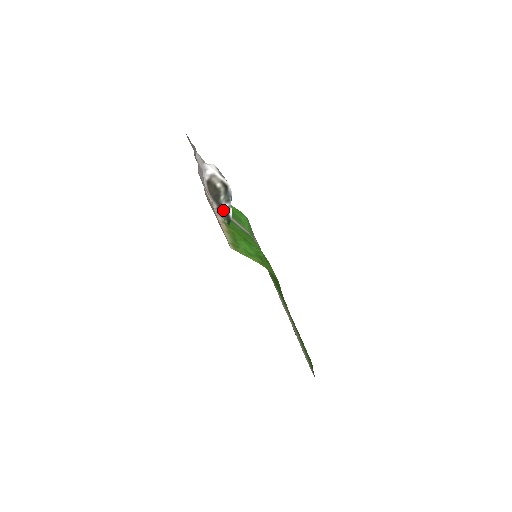
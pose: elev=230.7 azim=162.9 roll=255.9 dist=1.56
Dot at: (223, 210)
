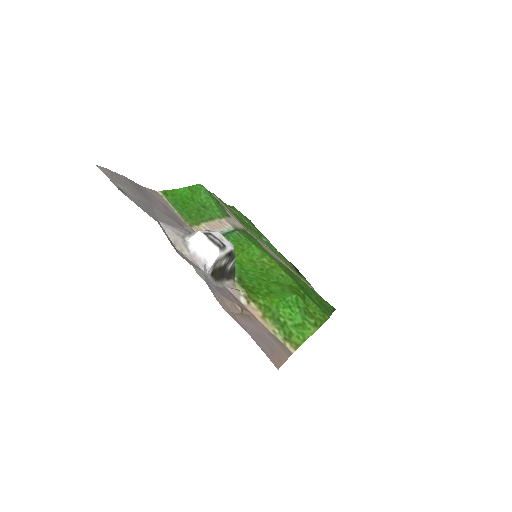
Dot at: (229, 272)
